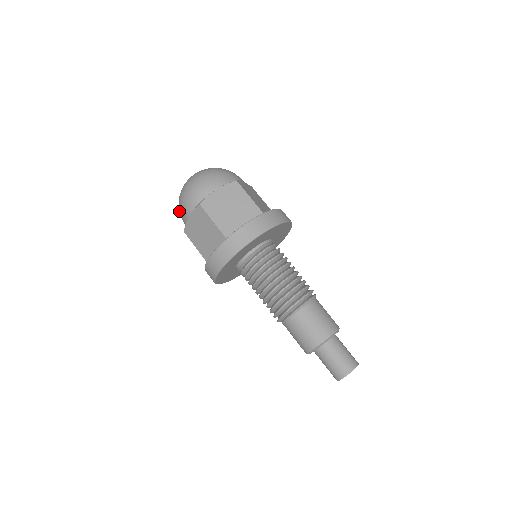
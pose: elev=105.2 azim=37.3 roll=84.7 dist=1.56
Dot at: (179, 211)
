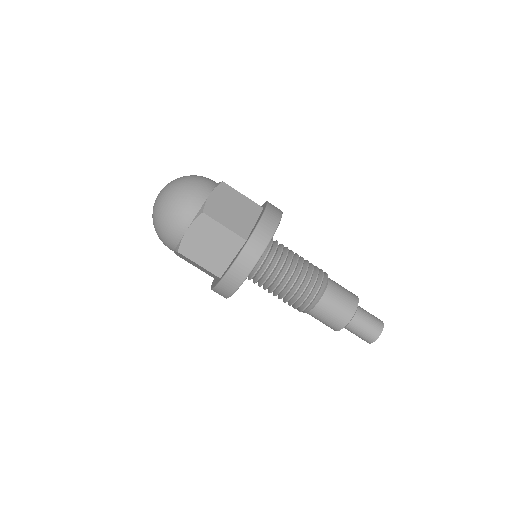
Dot at: occluded
